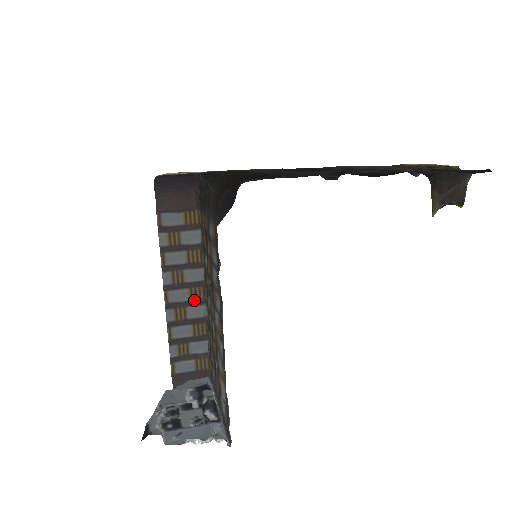
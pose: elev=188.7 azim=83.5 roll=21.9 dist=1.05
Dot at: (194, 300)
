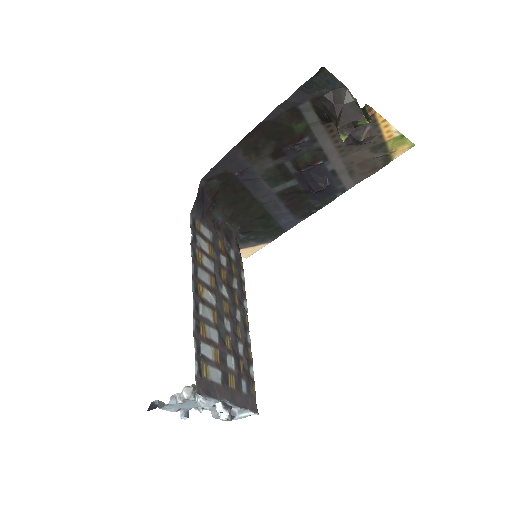
Dot at: occluded
